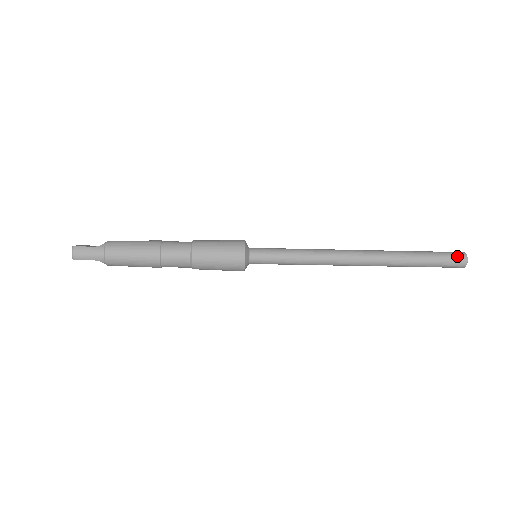
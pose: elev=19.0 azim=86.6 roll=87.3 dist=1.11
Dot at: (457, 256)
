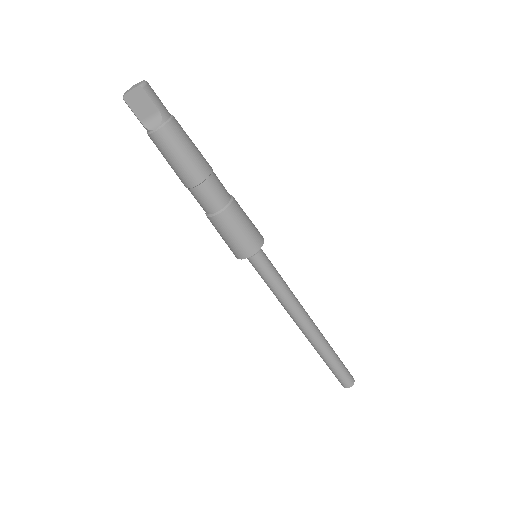
Dot at: (349, 372)
